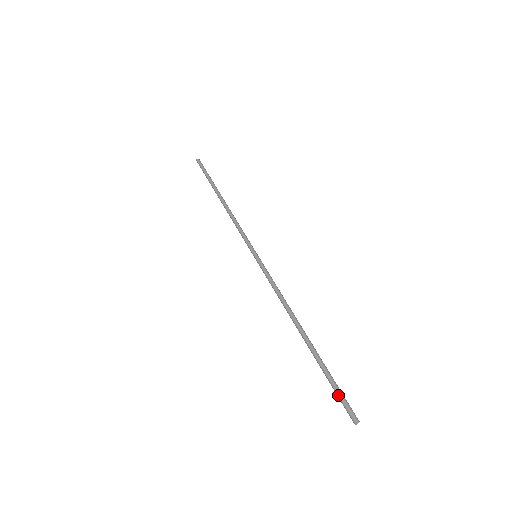
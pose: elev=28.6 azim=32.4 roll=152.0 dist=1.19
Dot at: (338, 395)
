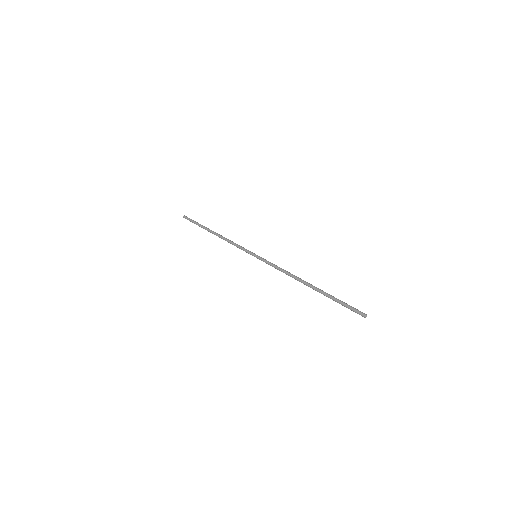
Dot at: occluded
